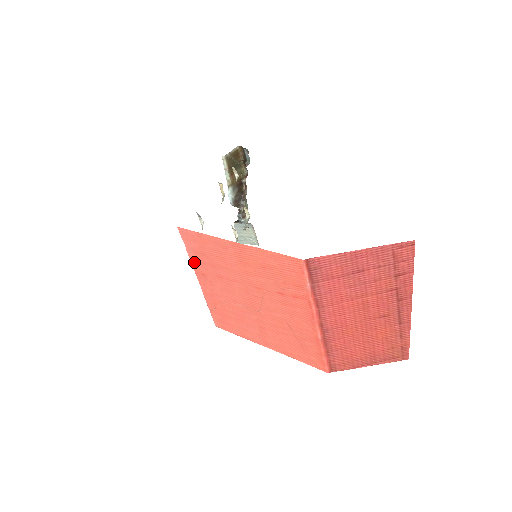
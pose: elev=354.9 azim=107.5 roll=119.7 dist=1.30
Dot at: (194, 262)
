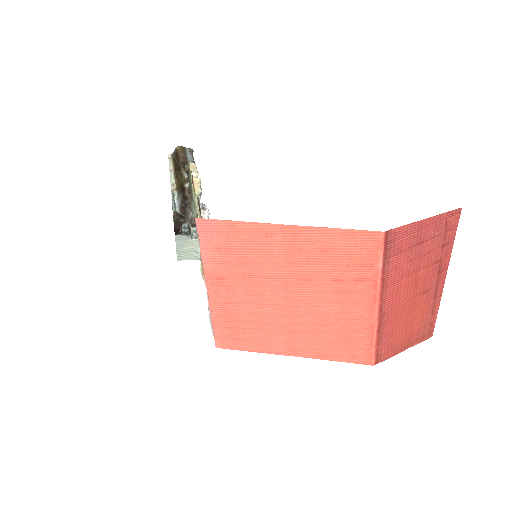
Dot at: (209, 263)
